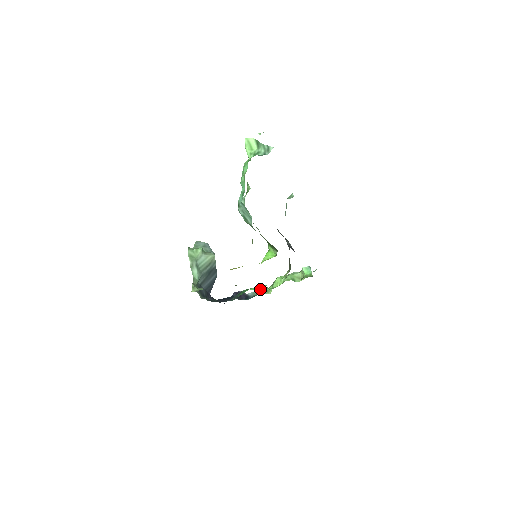
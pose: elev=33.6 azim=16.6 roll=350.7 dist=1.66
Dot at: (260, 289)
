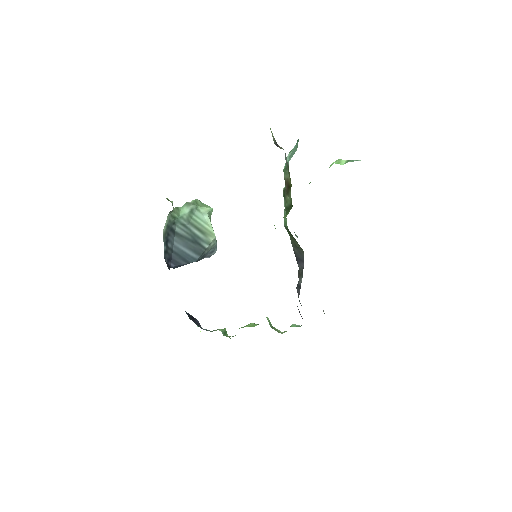
Dot at: (221, 329)
